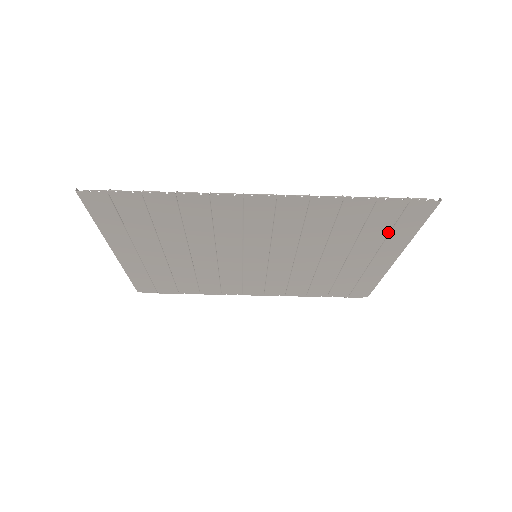
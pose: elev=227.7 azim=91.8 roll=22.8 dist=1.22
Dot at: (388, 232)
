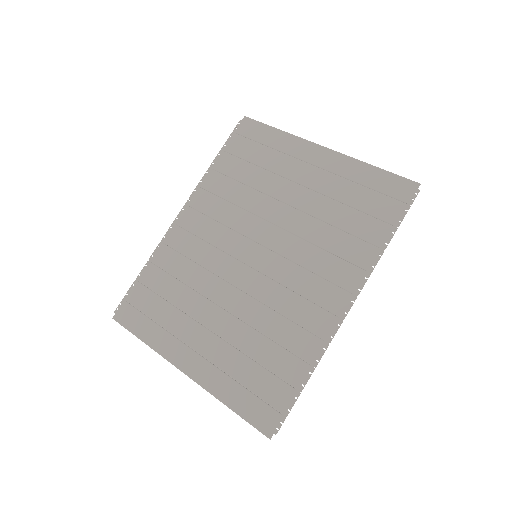
Dot at: (269, 149)
